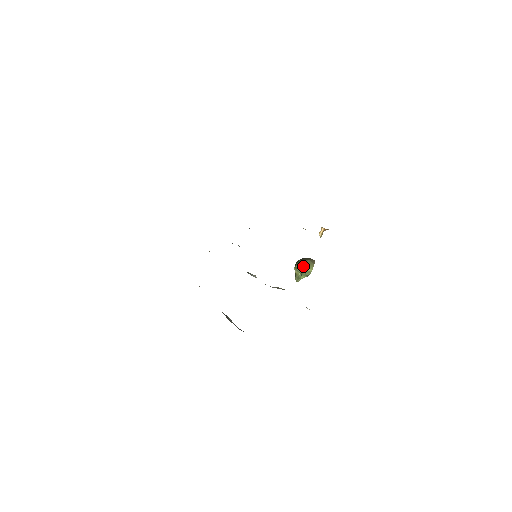
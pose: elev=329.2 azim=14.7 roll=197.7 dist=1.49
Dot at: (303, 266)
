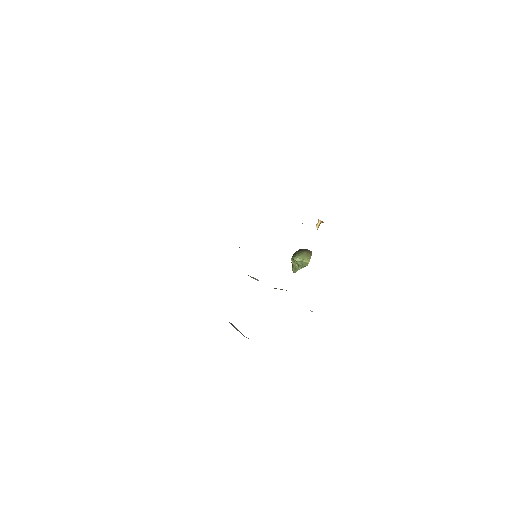
Dot at: (300, 258)
